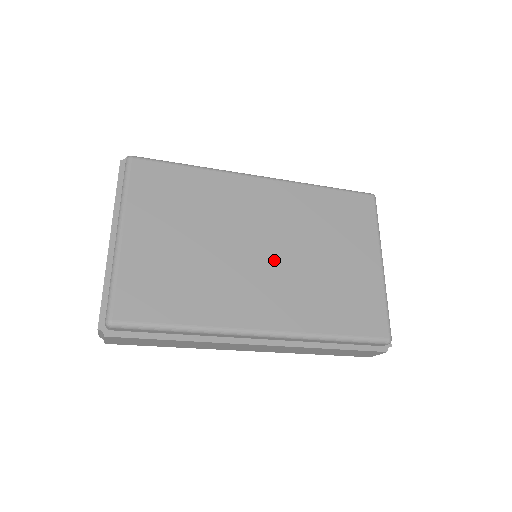
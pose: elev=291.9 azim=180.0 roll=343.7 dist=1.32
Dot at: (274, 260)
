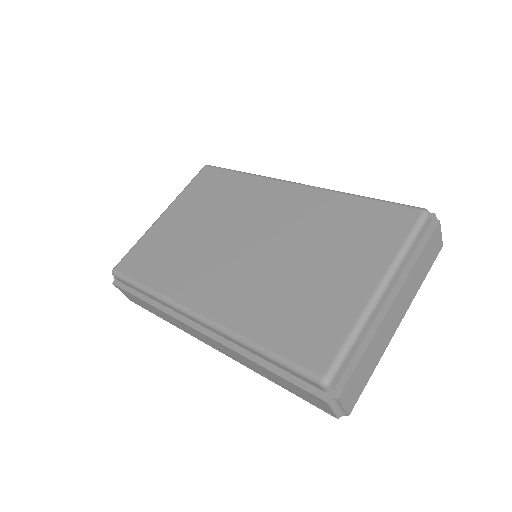
Dot at: (252, 255)
